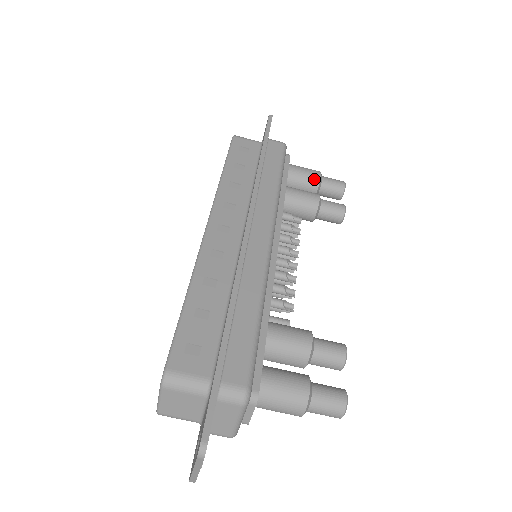
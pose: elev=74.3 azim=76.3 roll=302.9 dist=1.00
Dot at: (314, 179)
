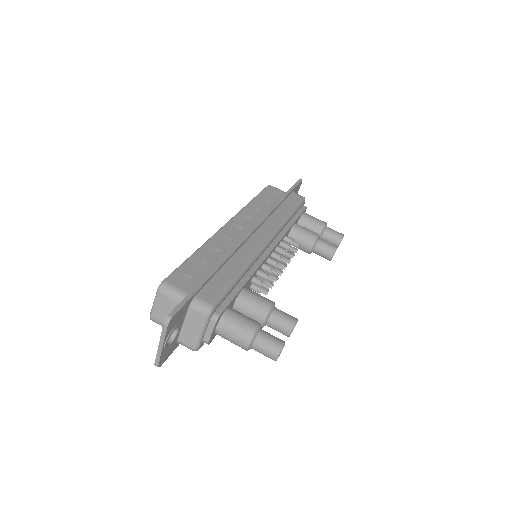
Dot at: (319, 226)
